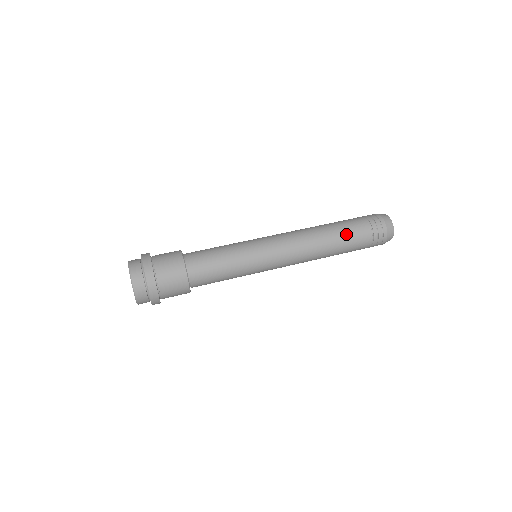
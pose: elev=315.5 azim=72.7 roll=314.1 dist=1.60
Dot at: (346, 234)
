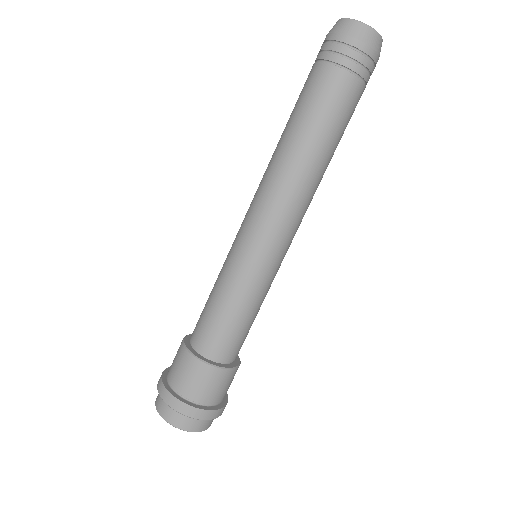
Dot at: (337, 126)
